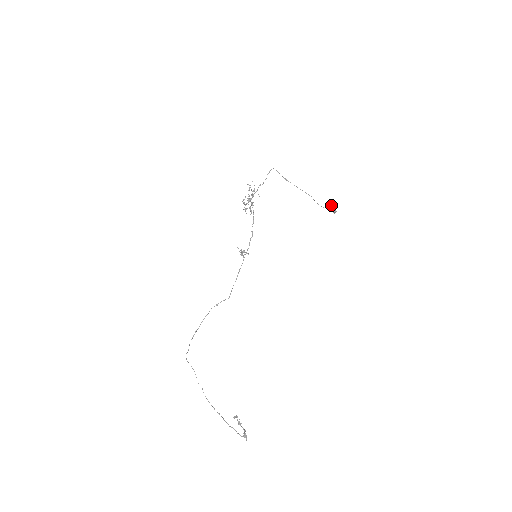
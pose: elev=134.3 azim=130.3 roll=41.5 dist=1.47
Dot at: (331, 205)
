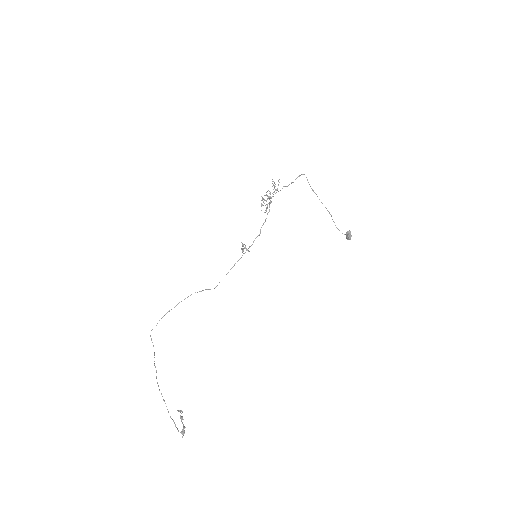
Dot at: (348, 231)
